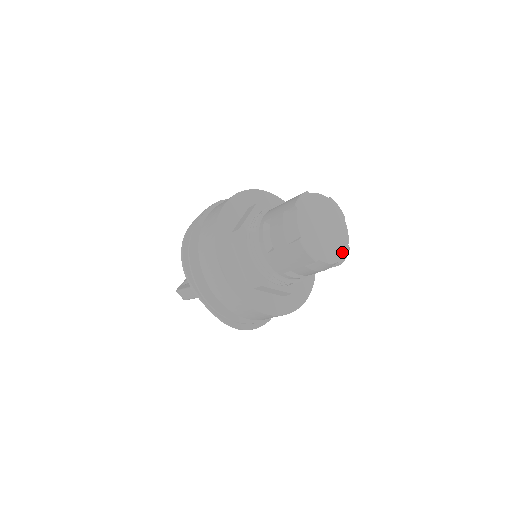
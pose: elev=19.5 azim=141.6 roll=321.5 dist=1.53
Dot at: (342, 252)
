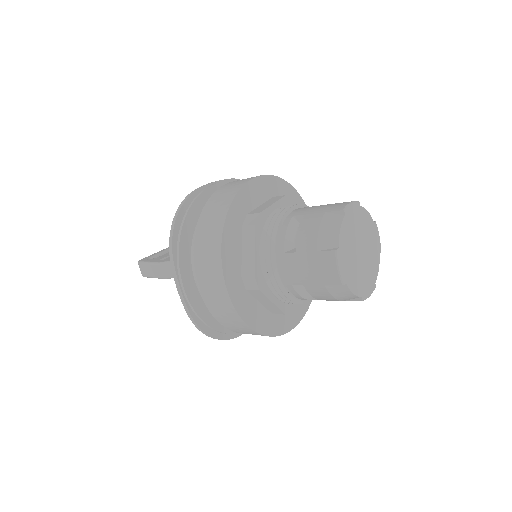
Dot at: (368, 288)
